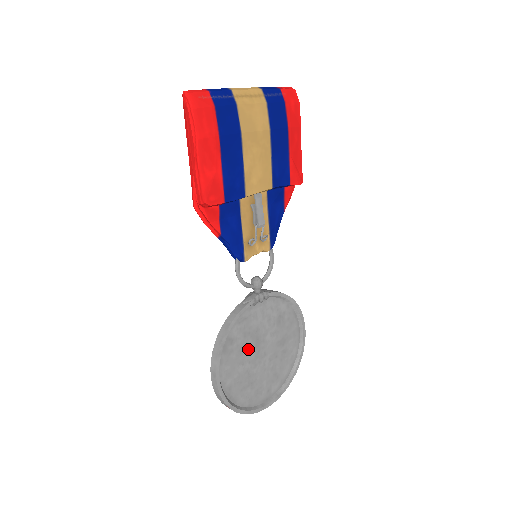
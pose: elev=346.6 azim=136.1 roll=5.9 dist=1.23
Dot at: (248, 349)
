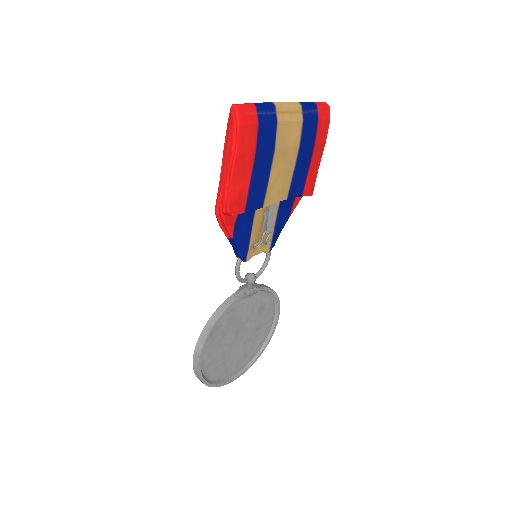
Dot at: (229, 334)
